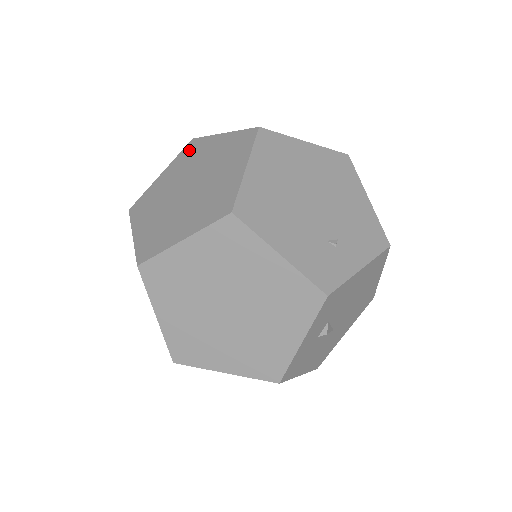
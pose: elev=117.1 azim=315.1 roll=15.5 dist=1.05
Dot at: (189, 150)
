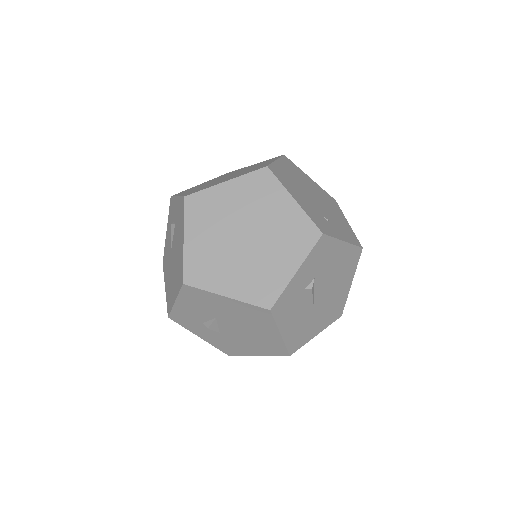
Dot at: (226, 174)
